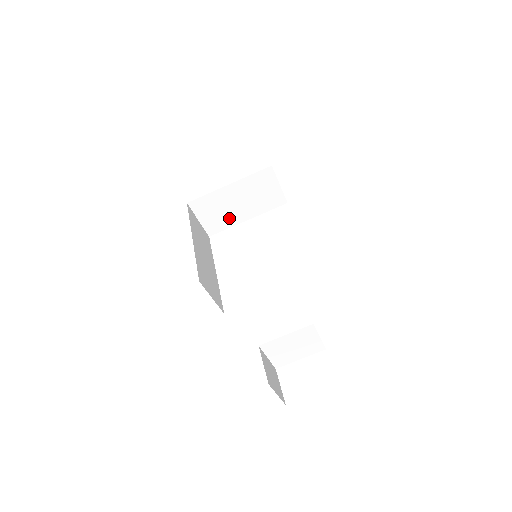
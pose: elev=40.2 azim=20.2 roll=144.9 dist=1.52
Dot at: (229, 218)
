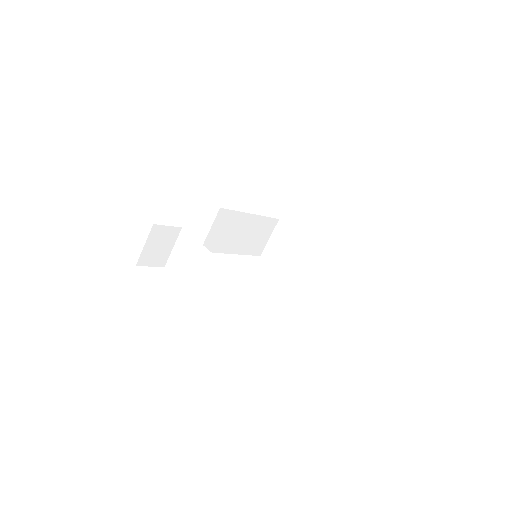
Dot at: (281, 260)
